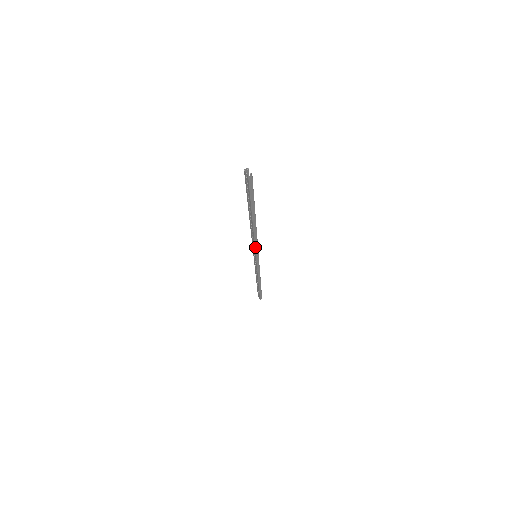
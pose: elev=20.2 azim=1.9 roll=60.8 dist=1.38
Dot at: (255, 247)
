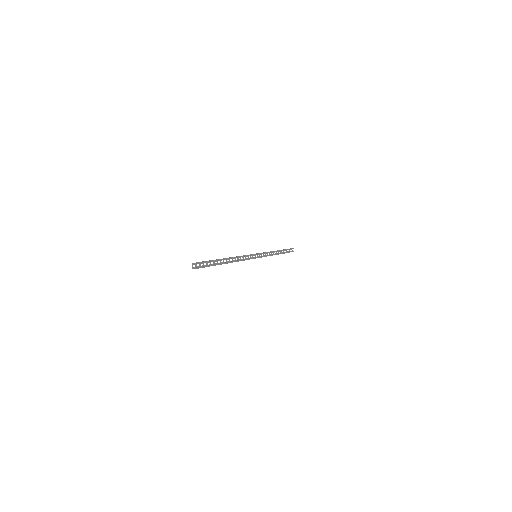
Dot at: occluded
